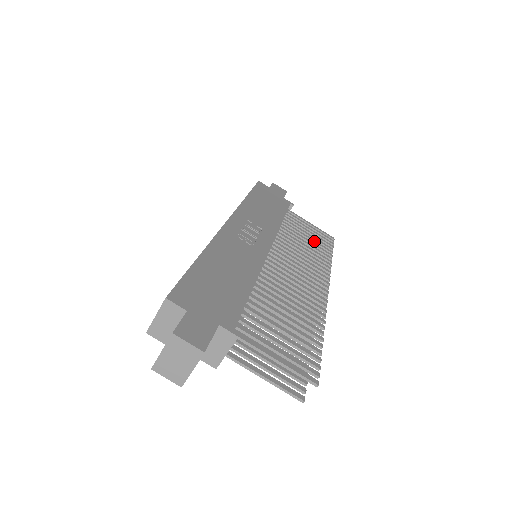
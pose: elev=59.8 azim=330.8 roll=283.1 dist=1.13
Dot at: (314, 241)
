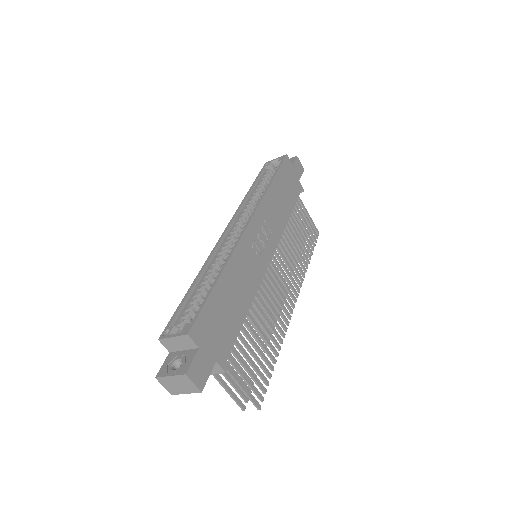
Dot at: (304, 239)
